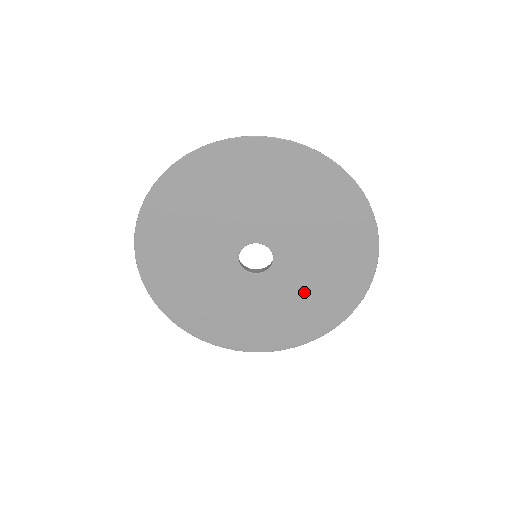
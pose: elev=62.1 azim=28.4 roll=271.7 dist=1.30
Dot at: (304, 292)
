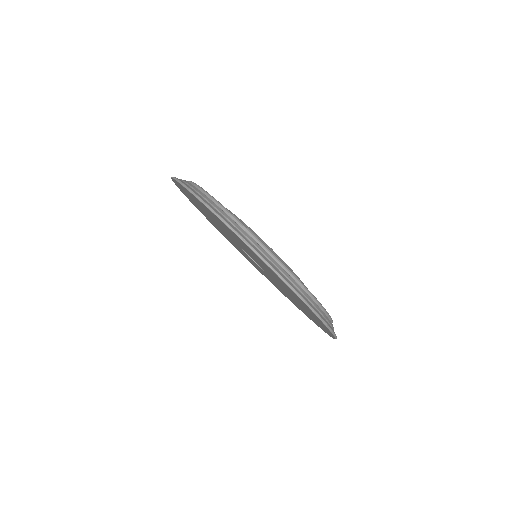
Dot at: occluded
